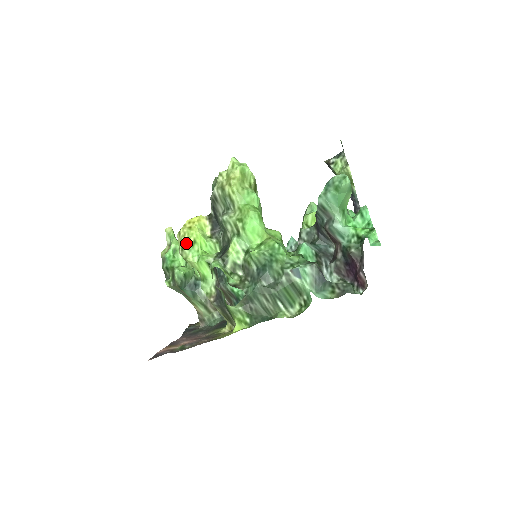
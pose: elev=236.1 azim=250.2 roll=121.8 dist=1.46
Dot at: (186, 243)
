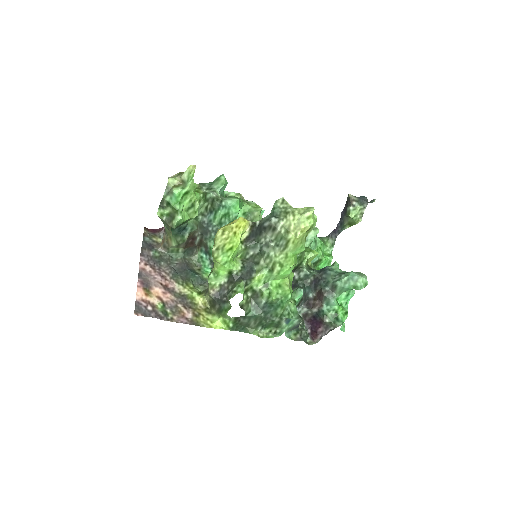
Dot at: (224, 246)
